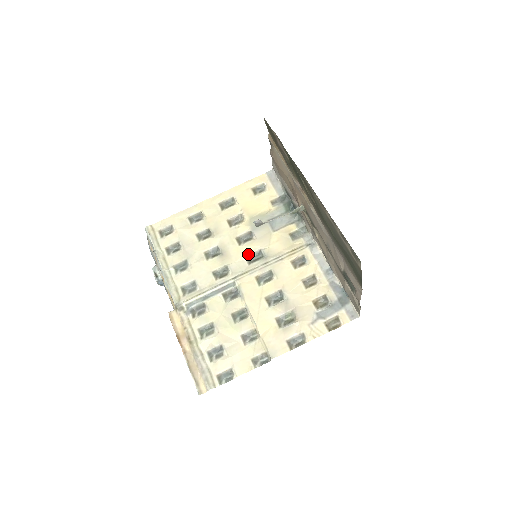
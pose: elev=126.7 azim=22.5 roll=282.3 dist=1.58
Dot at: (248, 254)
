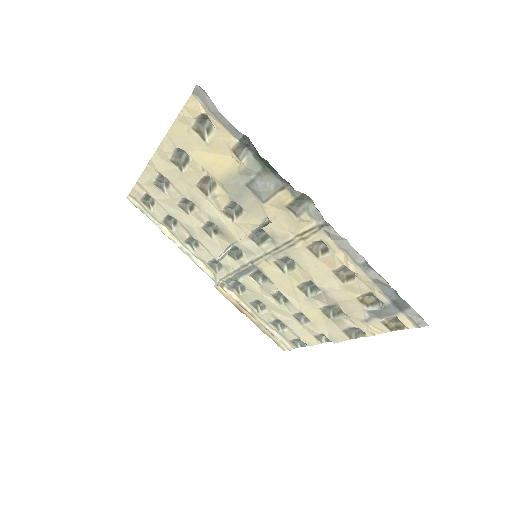
Dot at: (250, 233)
